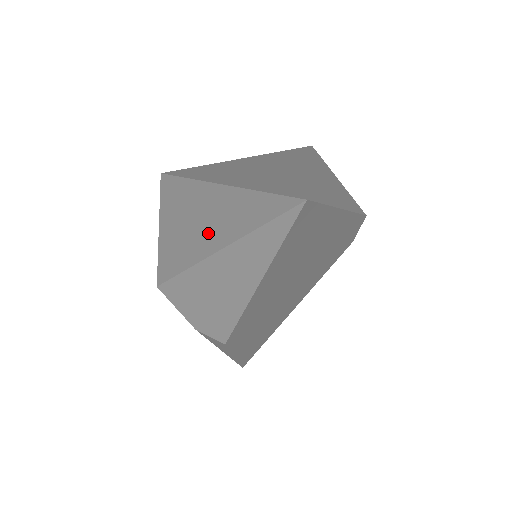
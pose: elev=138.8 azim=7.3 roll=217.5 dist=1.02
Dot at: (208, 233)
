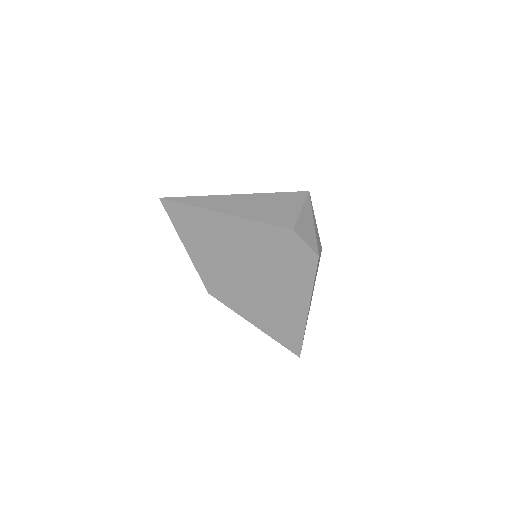
Dot at: occluded
